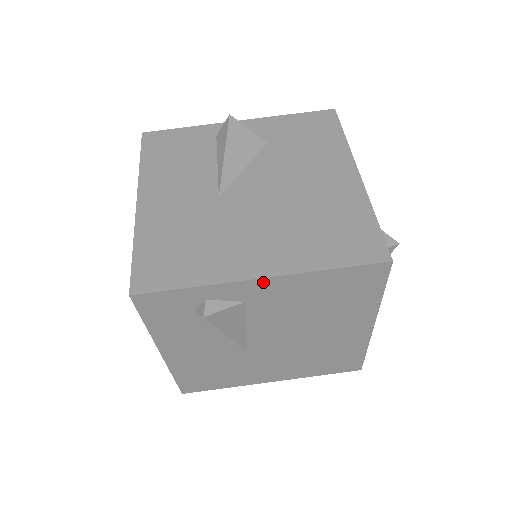
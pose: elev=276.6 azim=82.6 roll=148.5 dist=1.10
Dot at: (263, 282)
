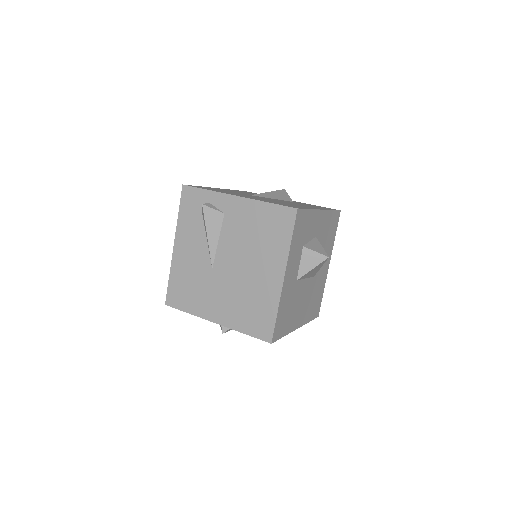
Dot at: (236, 199)
